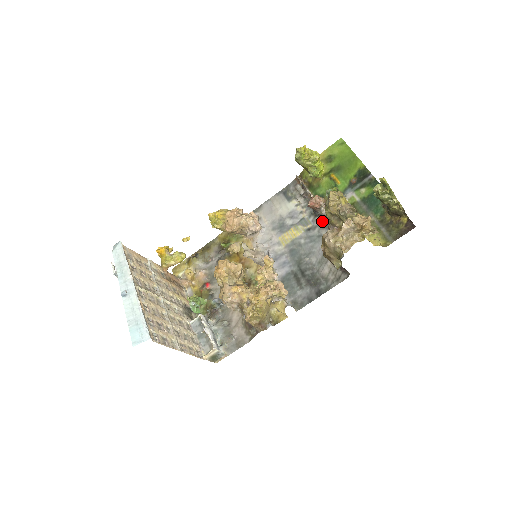
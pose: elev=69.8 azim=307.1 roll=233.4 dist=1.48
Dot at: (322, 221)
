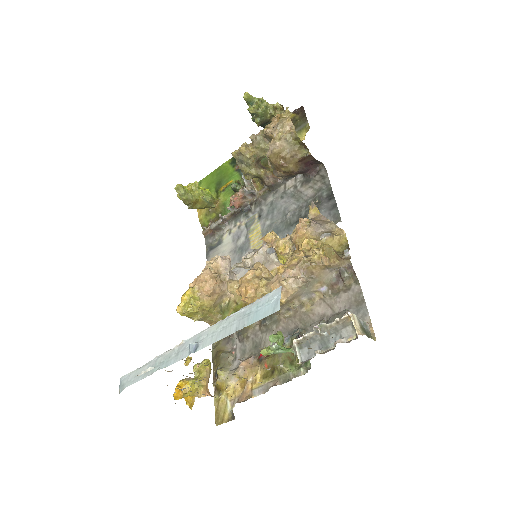
Dot at: (258, 202)
